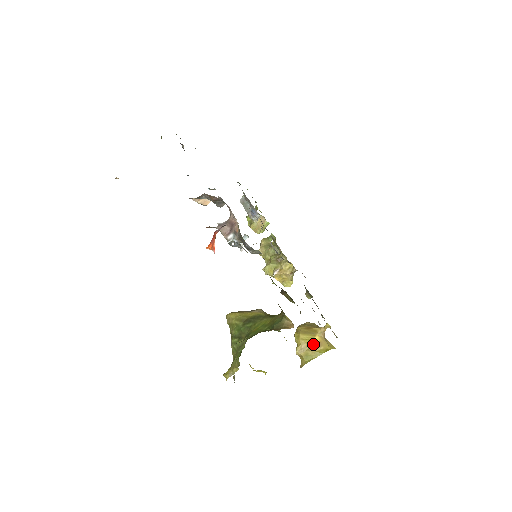
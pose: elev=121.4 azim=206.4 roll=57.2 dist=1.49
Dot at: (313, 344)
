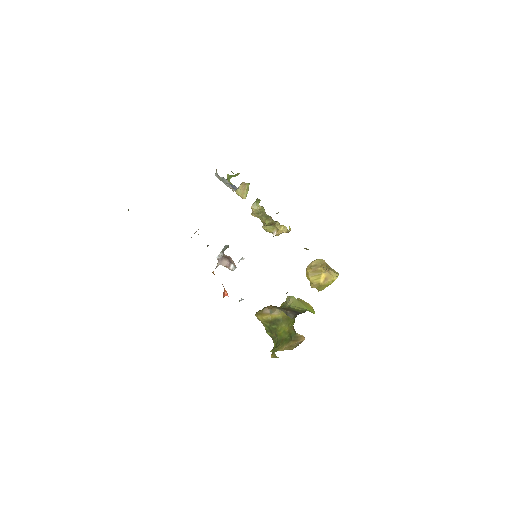
Dot at: (321, 281)
